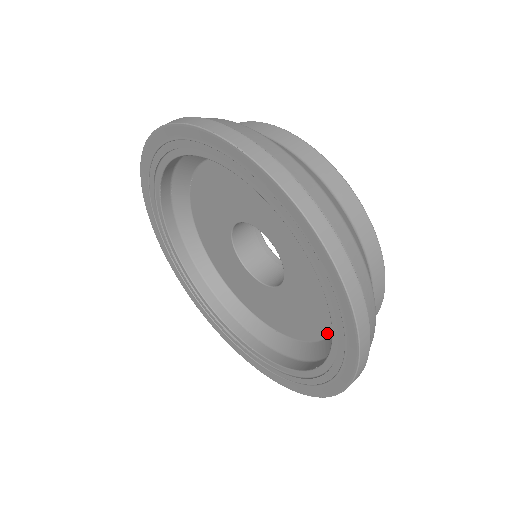
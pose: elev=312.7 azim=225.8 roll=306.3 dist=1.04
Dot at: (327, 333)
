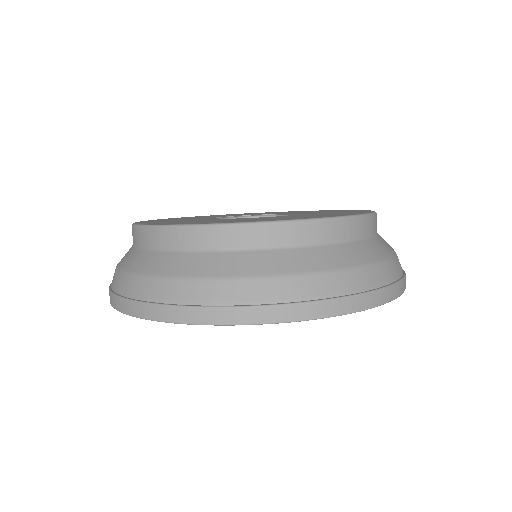
Dot at: occluded
